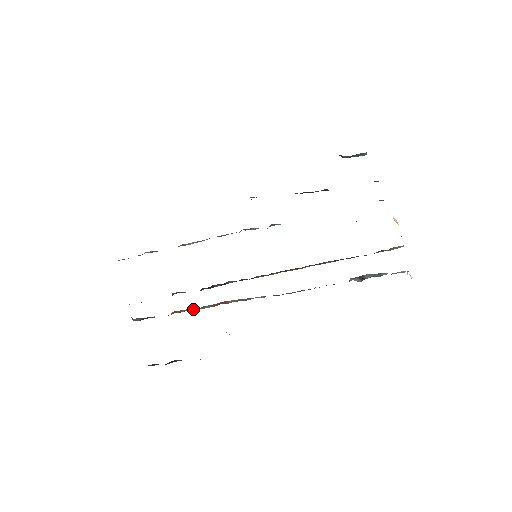
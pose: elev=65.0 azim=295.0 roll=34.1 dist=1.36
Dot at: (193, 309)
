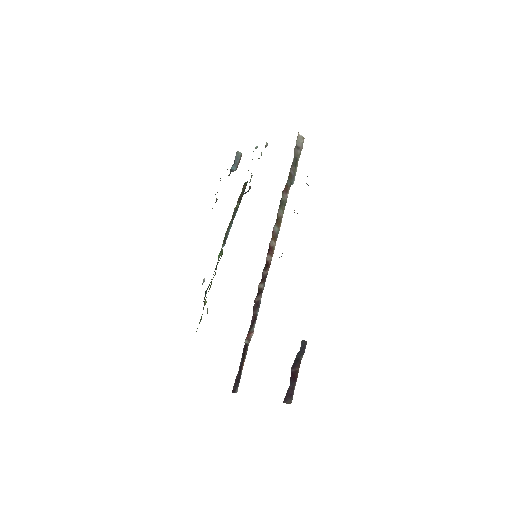
Dot at: occluded
